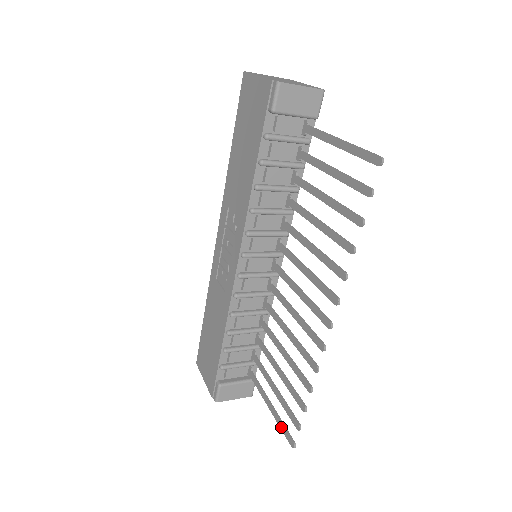
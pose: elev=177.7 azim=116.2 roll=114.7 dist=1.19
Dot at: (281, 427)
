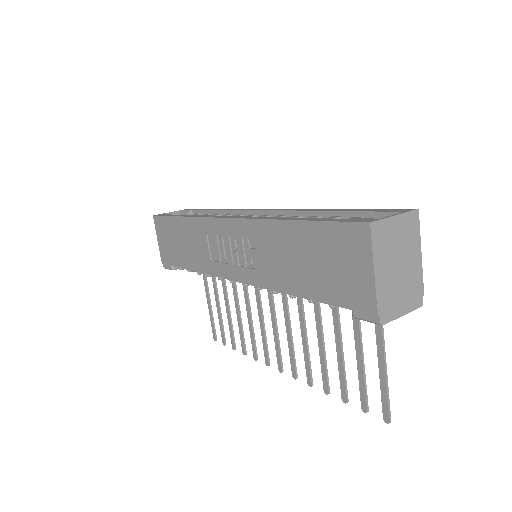
Dot at: (211, 322)
